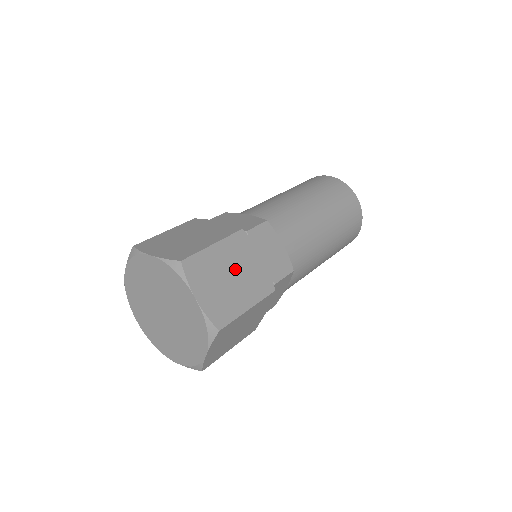
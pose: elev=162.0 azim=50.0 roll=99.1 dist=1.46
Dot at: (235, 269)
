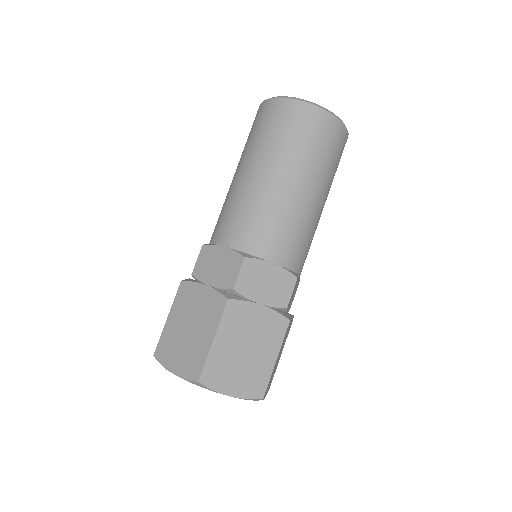
Dot at: (245, 341)
